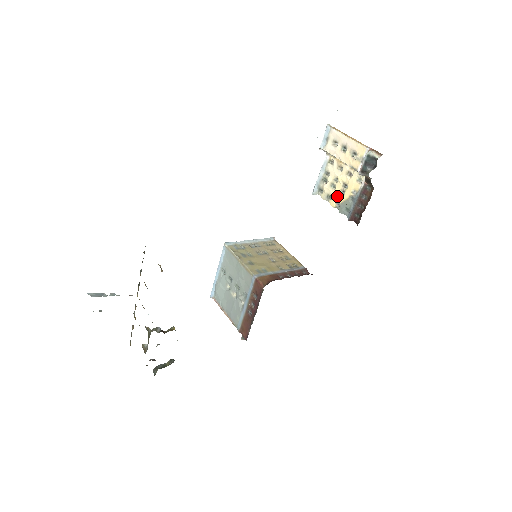
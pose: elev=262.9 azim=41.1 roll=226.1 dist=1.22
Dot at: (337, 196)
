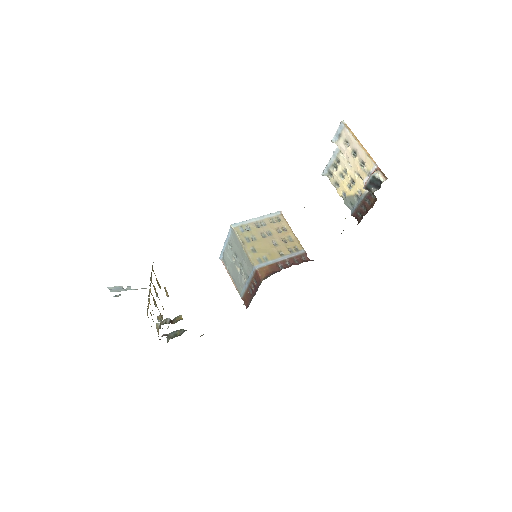
Dot at: (344, 188)
